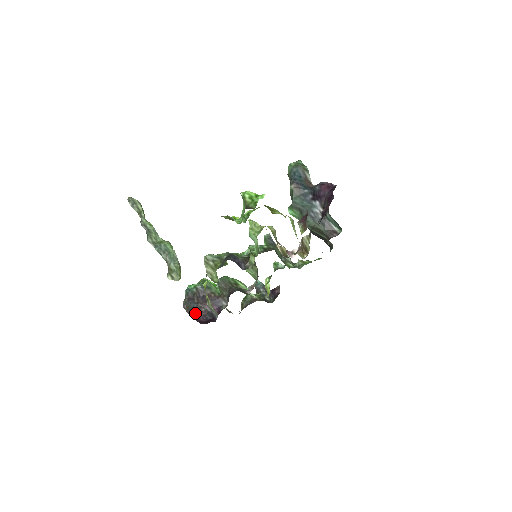
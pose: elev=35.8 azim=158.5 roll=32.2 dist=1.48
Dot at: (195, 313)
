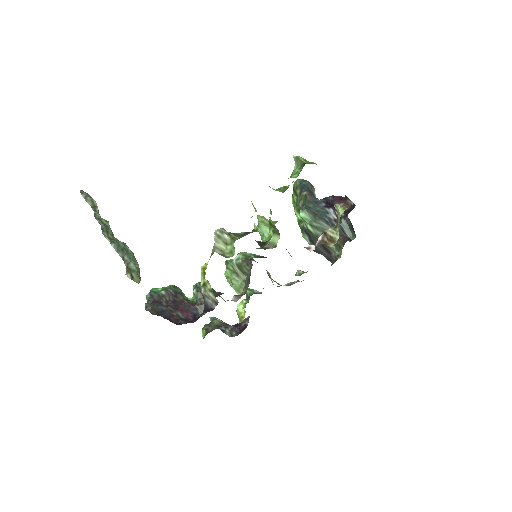
Dot at: (166, 314)
